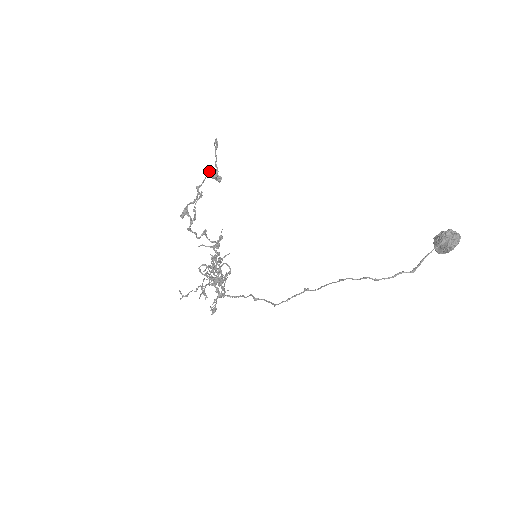
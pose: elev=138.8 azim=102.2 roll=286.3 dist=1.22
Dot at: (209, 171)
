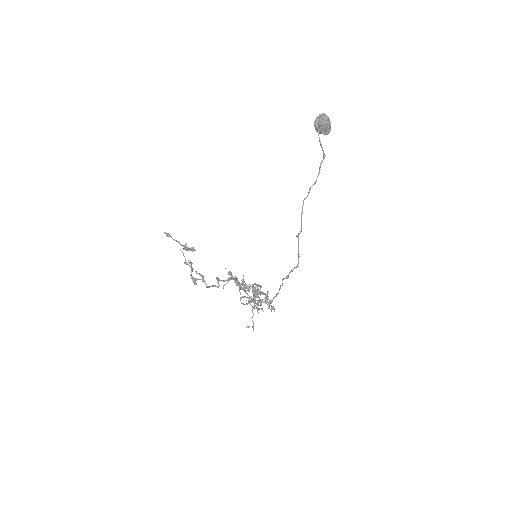
Dot at: occluded
